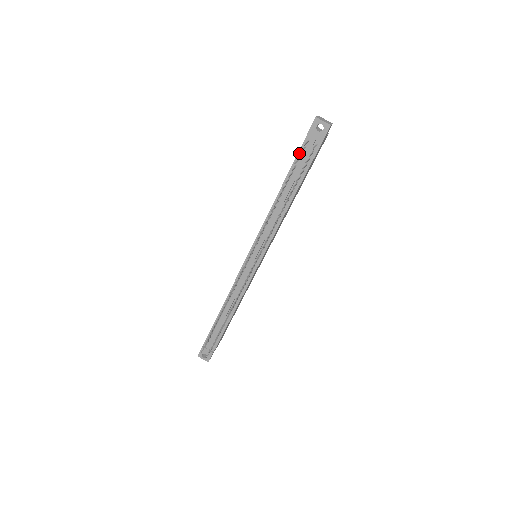
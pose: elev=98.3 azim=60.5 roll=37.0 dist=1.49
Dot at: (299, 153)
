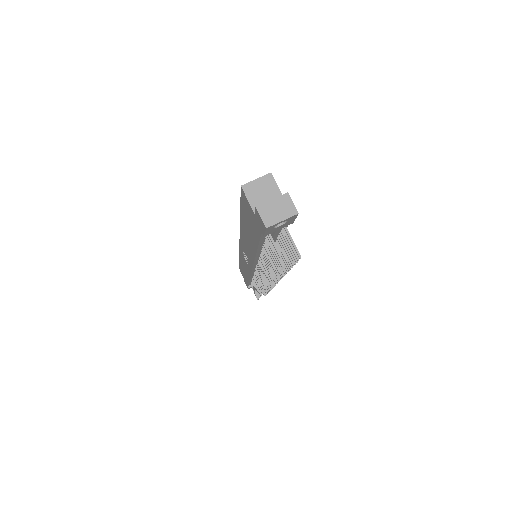
Dot at: (261, 239)
